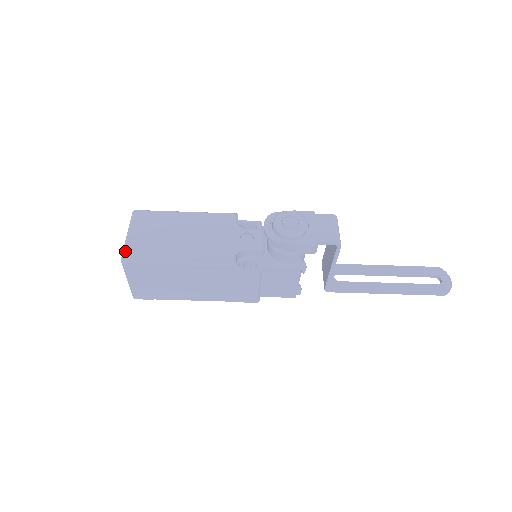
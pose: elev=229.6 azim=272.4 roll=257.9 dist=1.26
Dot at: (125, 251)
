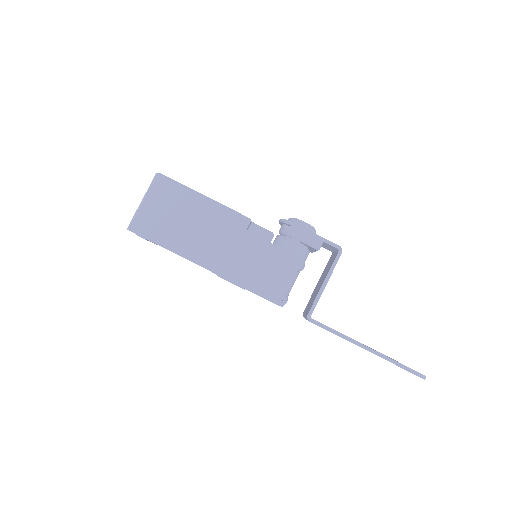
Dot at: occluded
